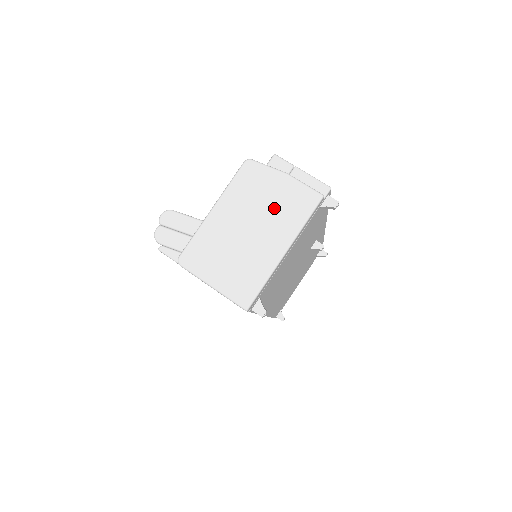
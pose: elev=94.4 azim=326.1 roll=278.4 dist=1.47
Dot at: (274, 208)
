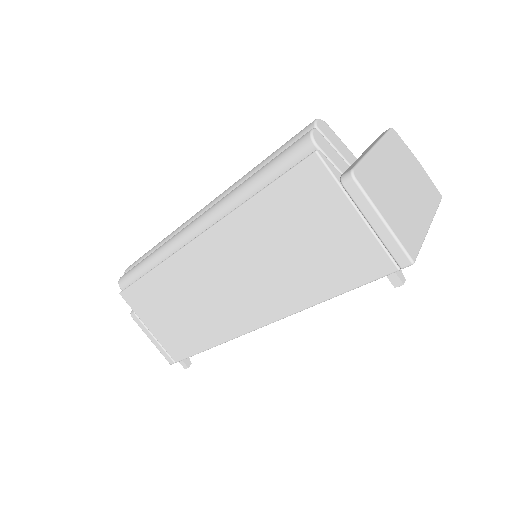
Dot at: (417, 182)
